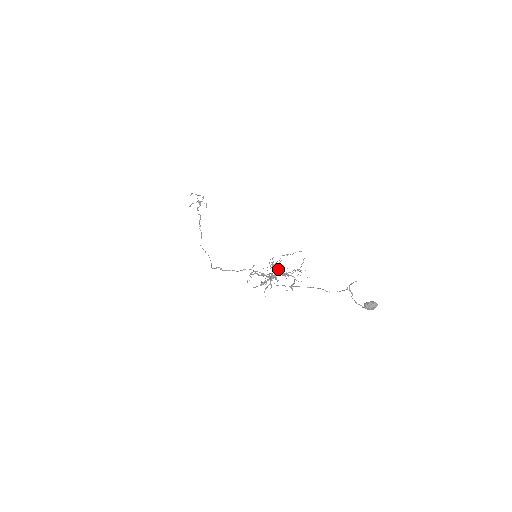
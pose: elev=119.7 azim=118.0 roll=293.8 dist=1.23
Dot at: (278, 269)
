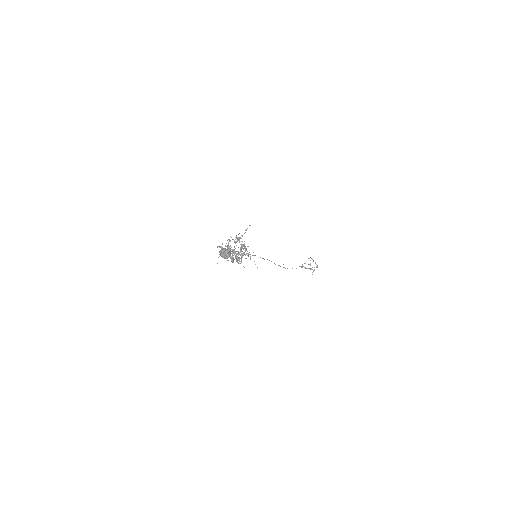
Dot at: occluded
